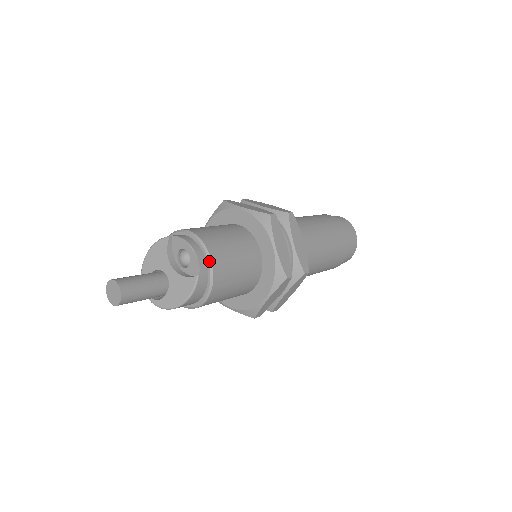
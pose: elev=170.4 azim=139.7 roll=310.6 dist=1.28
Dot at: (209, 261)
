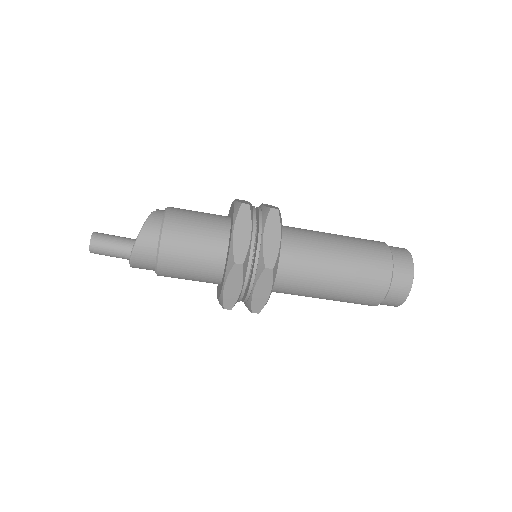
Dot at: occluded
